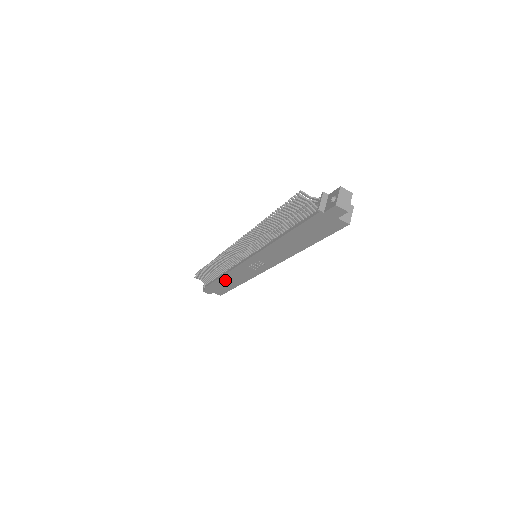
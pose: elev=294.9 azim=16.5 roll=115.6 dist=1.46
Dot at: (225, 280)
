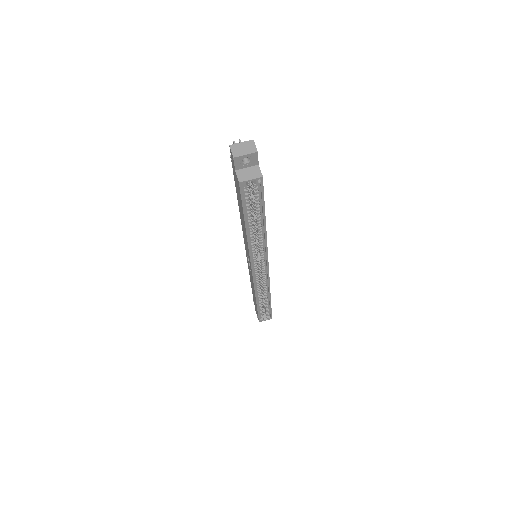
Dot at: occluded
